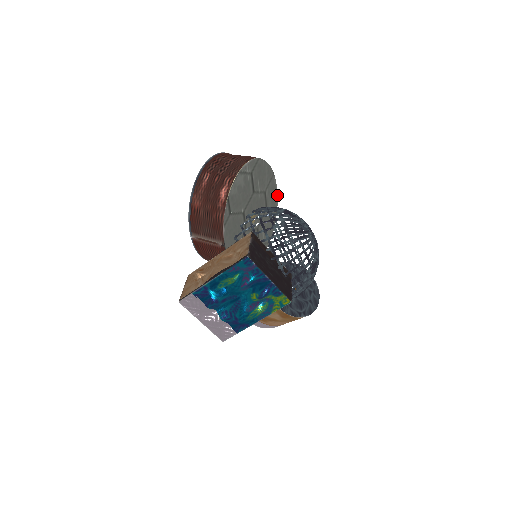
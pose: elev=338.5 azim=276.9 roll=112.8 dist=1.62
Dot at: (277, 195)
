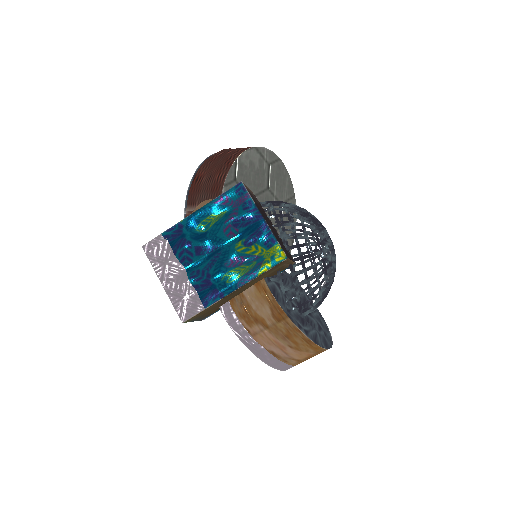
Dot at: (295, 226)
